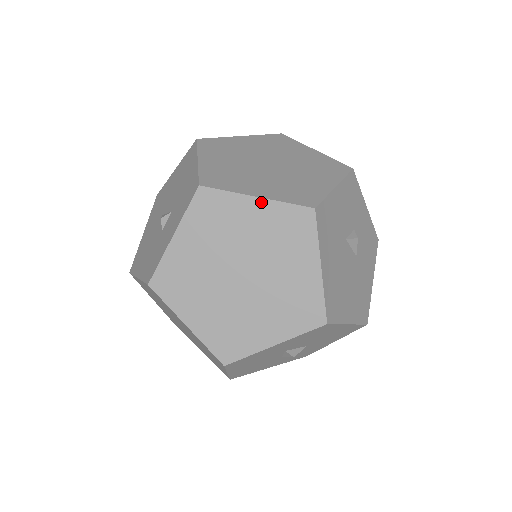
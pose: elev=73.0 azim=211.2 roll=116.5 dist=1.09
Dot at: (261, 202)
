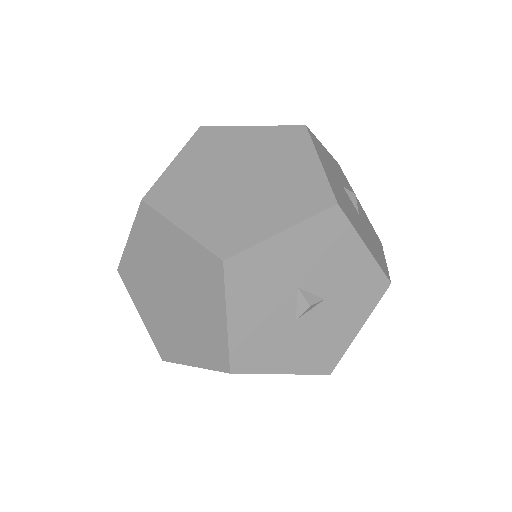
Dot at: (256, 128)
